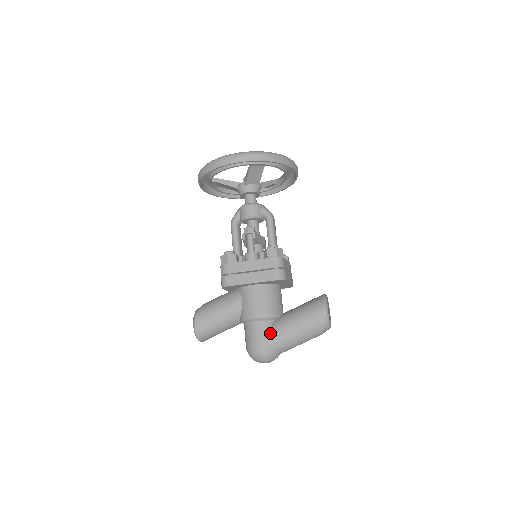
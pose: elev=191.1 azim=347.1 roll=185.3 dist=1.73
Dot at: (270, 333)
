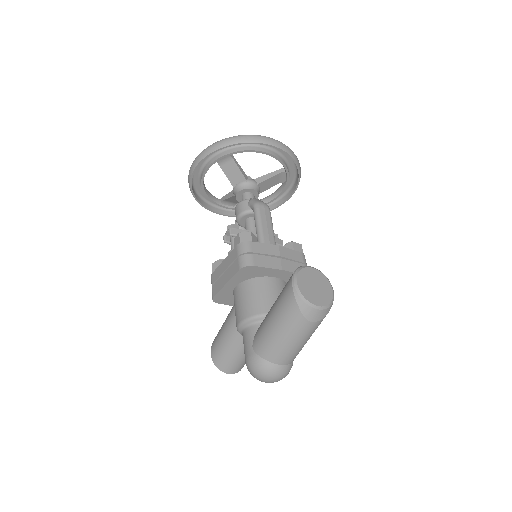
Dot at: (255, 338)
